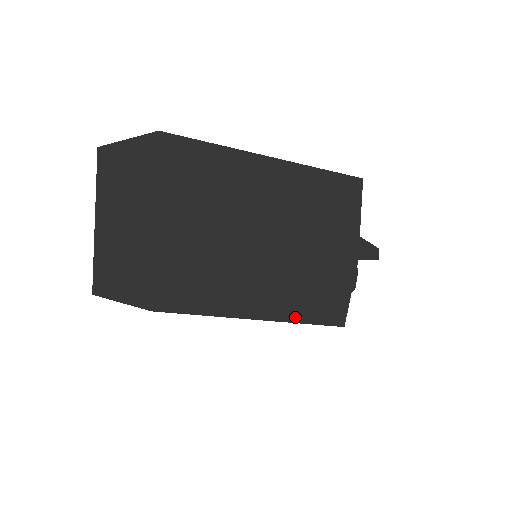
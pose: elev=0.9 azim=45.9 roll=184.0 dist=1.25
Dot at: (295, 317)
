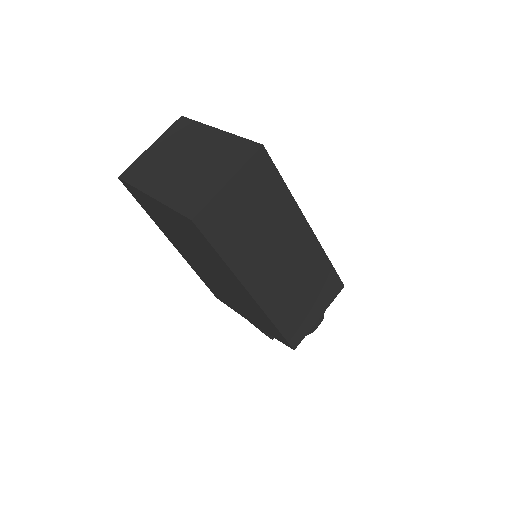
Dot at: occluded
